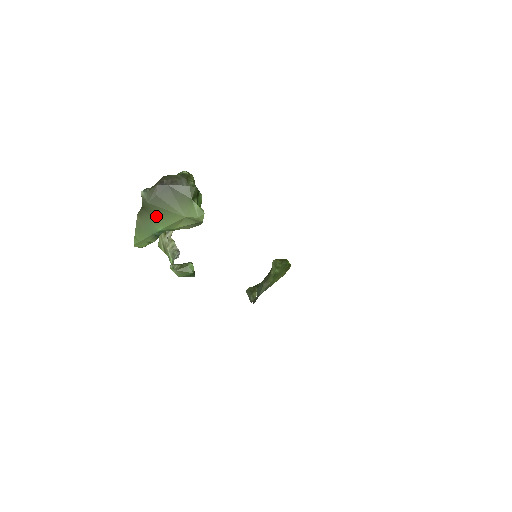
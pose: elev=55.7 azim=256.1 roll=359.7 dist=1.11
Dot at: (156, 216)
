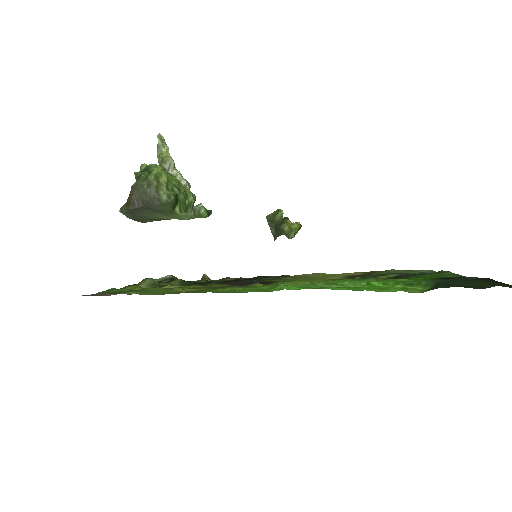
Dot at: occluded
